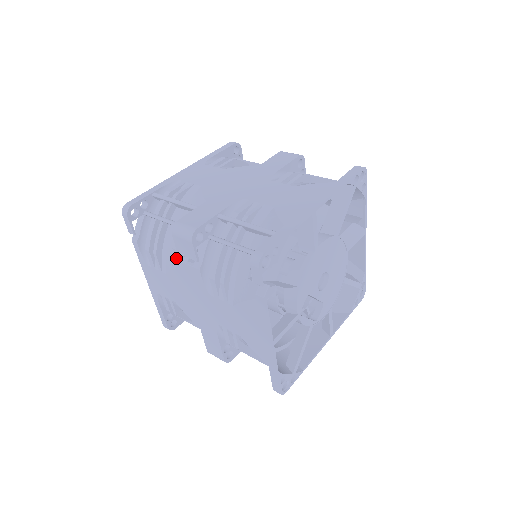
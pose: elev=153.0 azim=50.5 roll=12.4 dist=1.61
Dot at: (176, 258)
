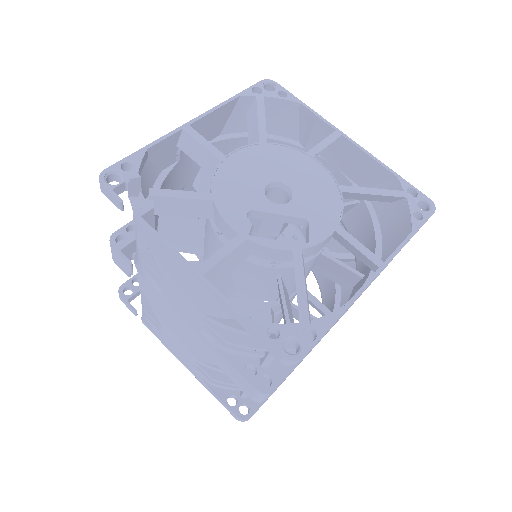
Dot at: occluded
